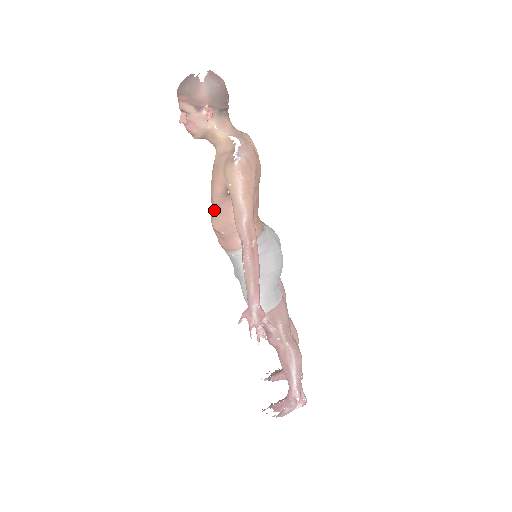
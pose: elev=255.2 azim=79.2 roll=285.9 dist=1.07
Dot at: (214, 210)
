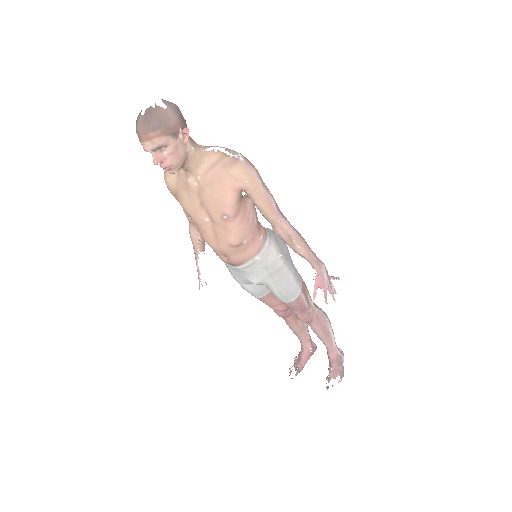
Dot at: (229, 225)
